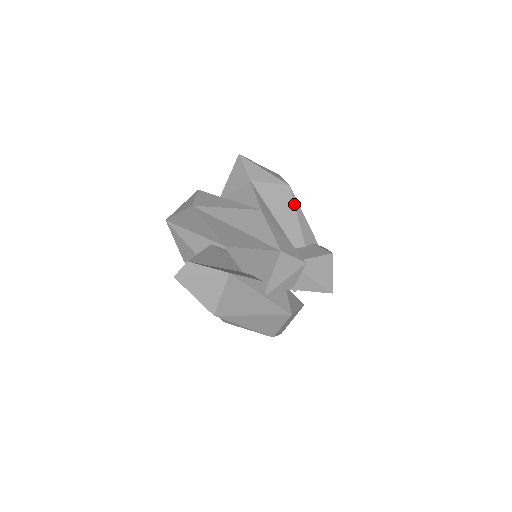
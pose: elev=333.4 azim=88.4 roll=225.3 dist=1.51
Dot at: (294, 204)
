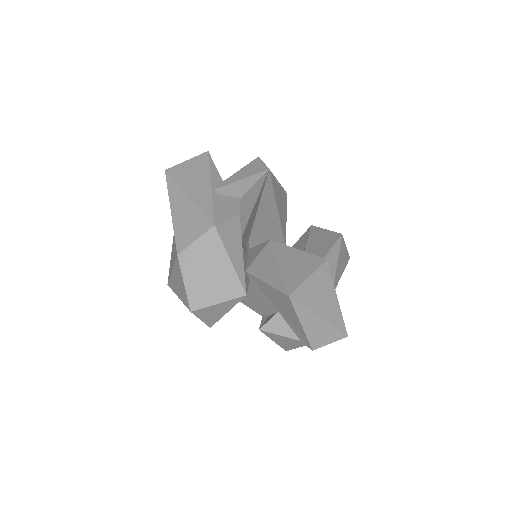
Dot at: (333, 245)
